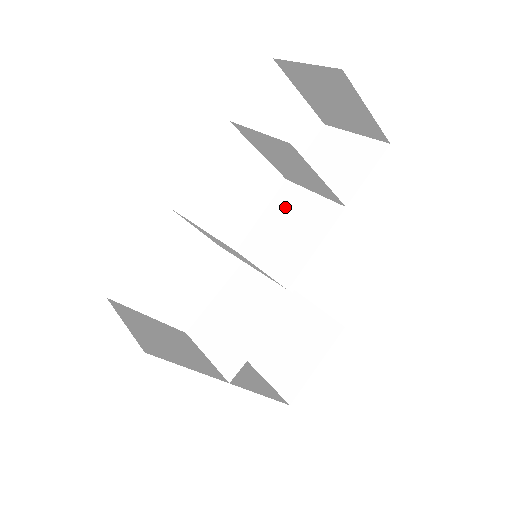
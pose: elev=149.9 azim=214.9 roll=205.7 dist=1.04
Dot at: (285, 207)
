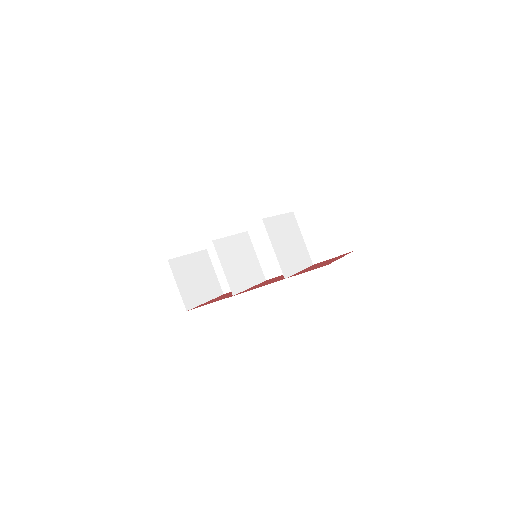
Dot at: occluded
